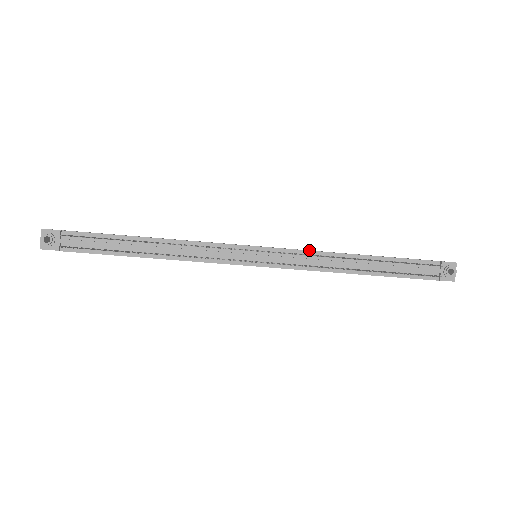
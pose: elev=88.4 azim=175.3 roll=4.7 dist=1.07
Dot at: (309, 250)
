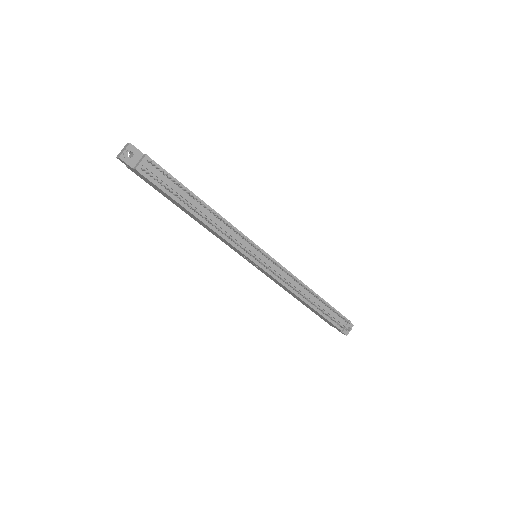
Dot at: occluded
